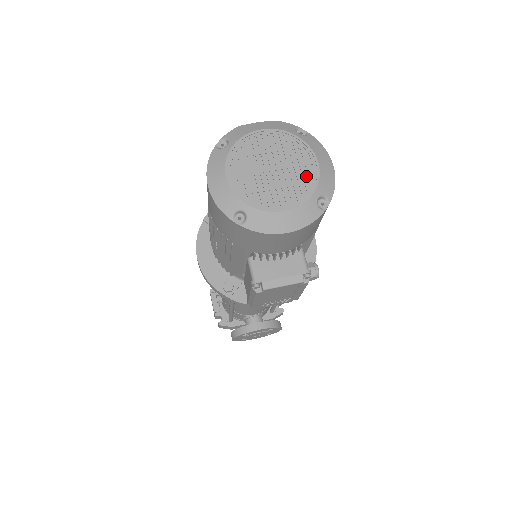
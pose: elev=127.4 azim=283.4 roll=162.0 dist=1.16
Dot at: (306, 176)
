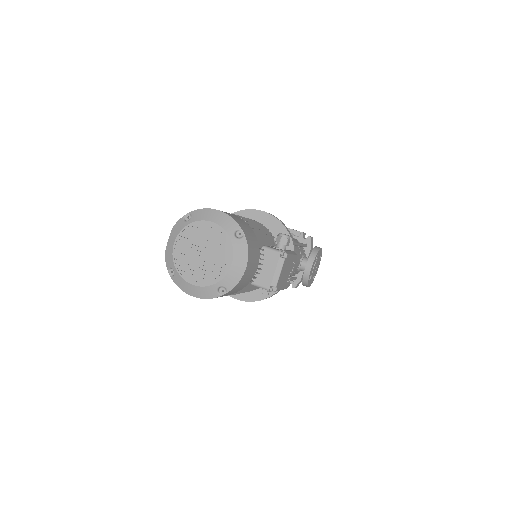
Dot at: (217, 235)
